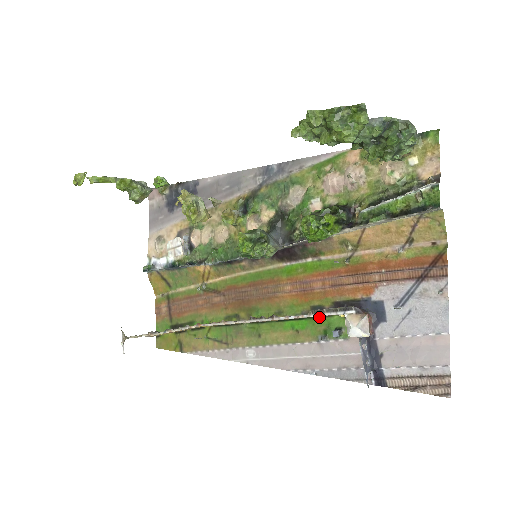
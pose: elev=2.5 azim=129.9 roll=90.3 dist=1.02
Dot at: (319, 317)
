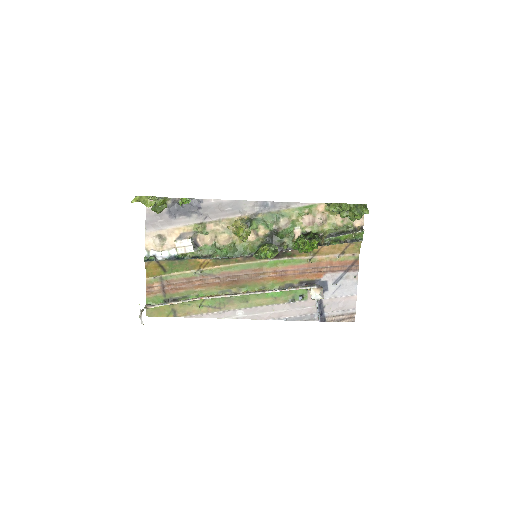
Dot at: (290, 290)
